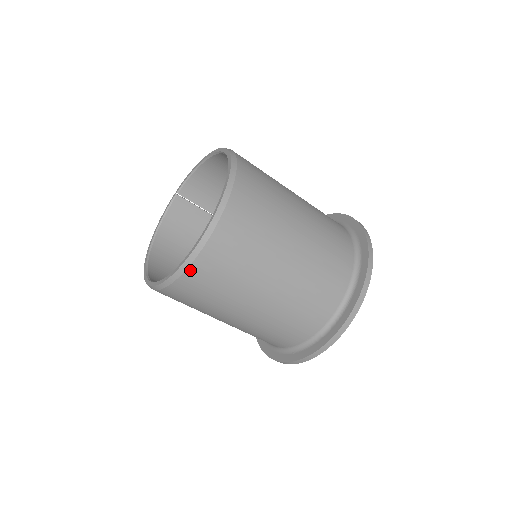
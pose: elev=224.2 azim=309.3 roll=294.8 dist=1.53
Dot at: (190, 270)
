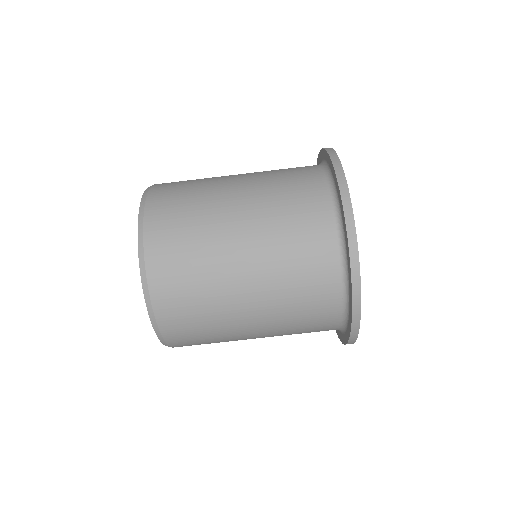
Dot at: (148, 211)
